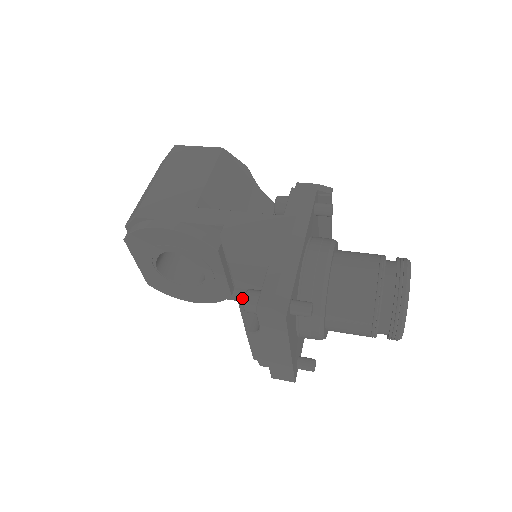
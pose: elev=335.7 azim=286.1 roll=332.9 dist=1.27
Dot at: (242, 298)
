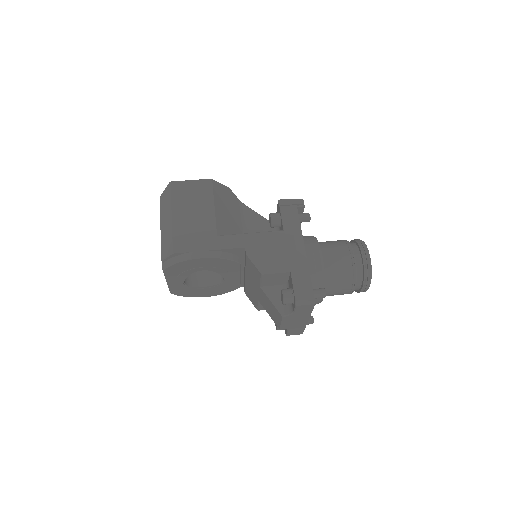
Dot at: (269, 293)
